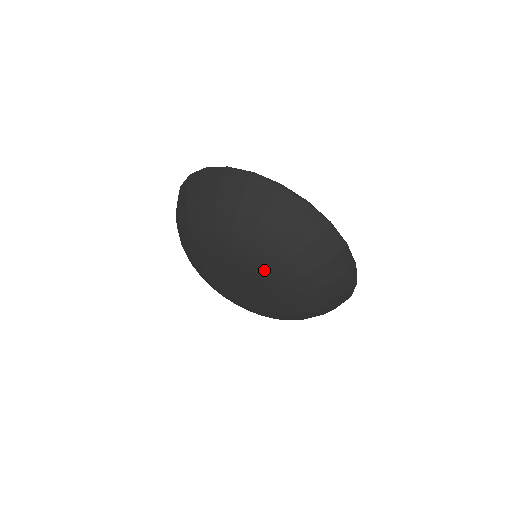
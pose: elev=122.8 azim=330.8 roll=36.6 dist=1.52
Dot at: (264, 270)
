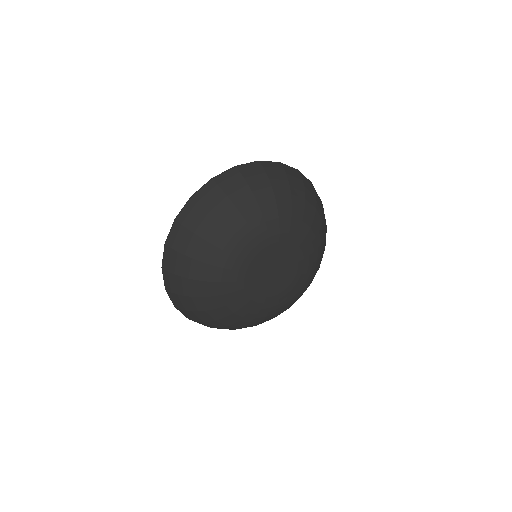
Dot at: (314, 257)
